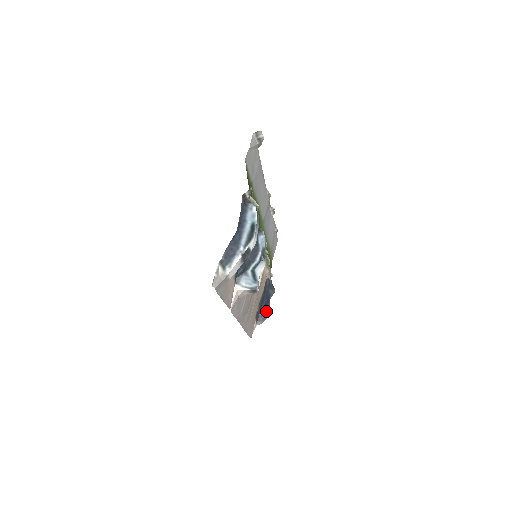
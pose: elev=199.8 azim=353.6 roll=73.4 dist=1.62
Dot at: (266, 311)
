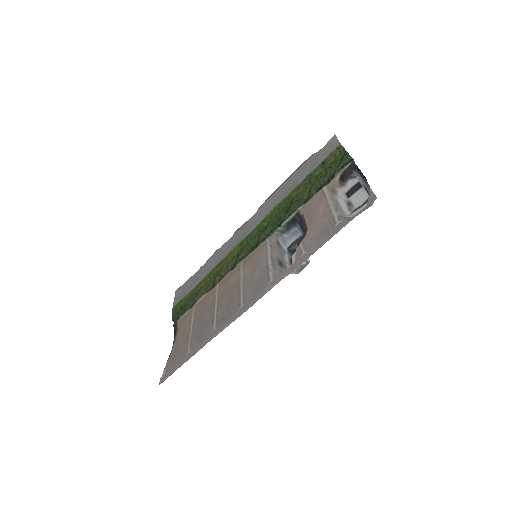
Dot at: occluded
